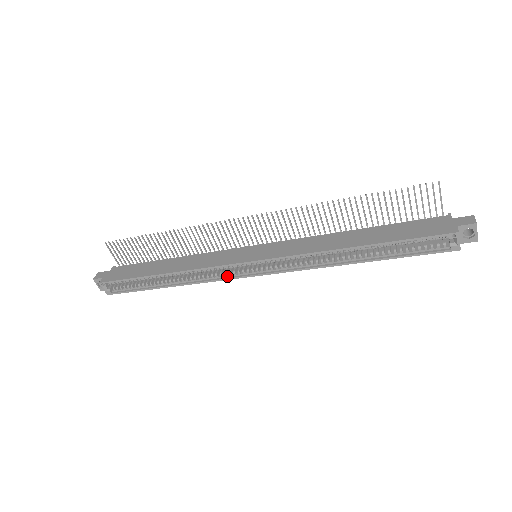
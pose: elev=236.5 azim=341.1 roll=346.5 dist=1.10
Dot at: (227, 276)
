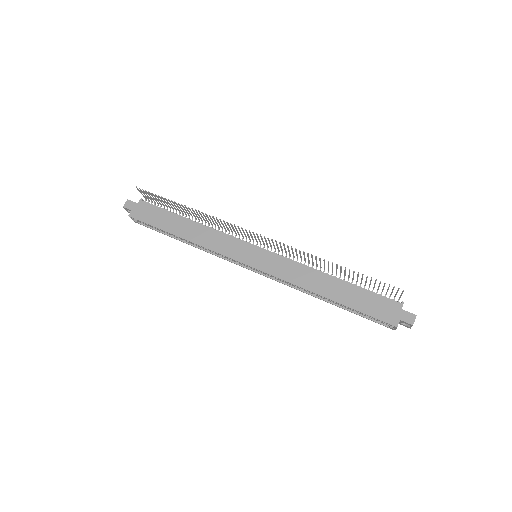
Dot at: (230, 259)
